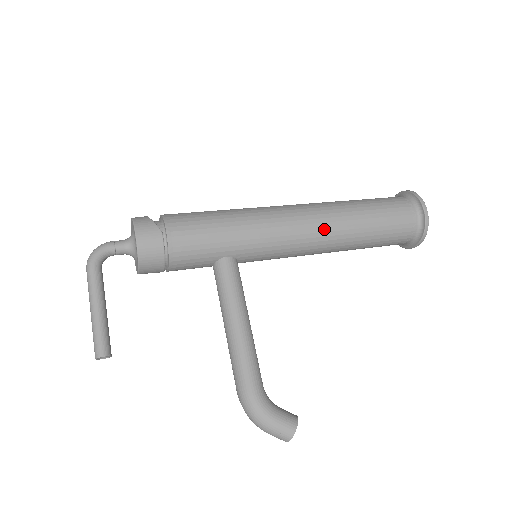
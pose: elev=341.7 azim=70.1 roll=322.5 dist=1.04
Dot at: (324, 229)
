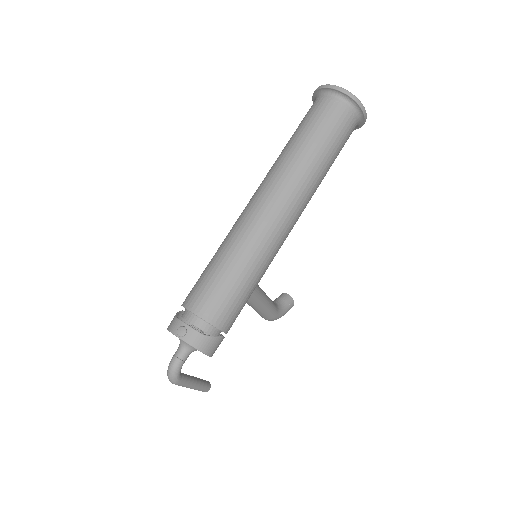
Dot at: occluded
